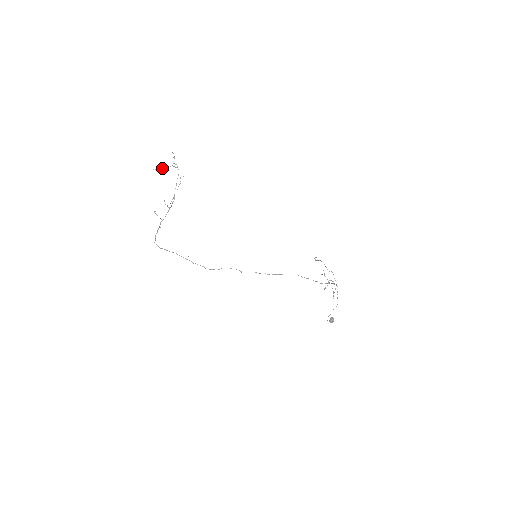
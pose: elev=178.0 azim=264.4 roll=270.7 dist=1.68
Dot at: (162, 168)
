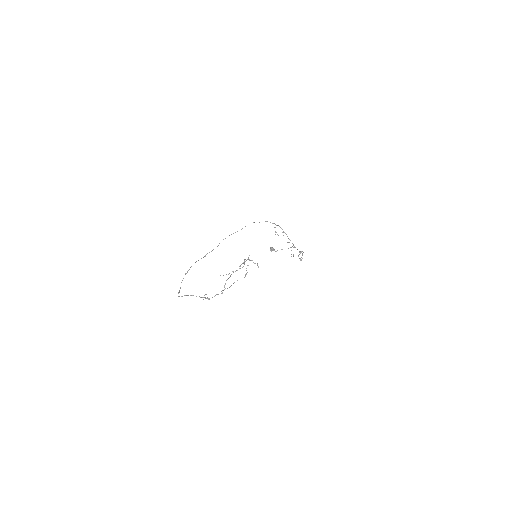
Dot at: occluded
